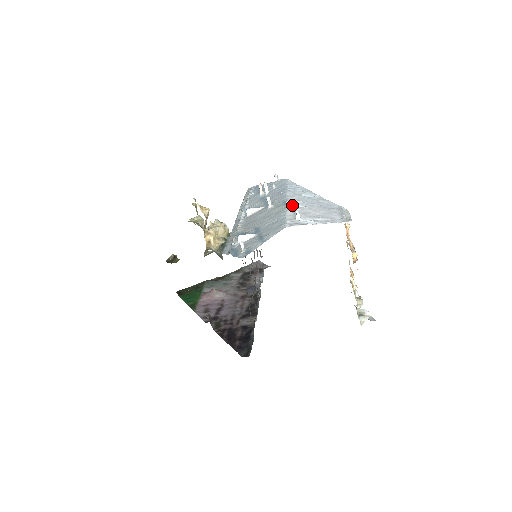
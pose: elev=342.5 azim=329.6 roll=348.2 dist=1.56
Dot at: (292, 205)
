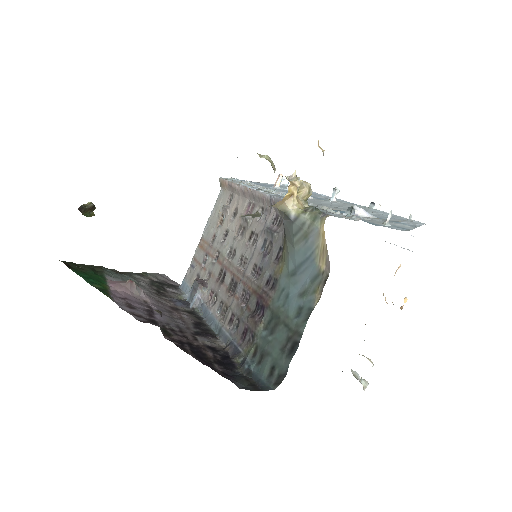
Dot at: (379, 209)
